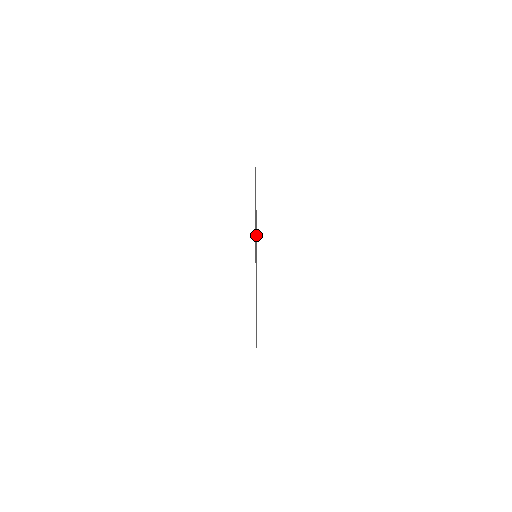
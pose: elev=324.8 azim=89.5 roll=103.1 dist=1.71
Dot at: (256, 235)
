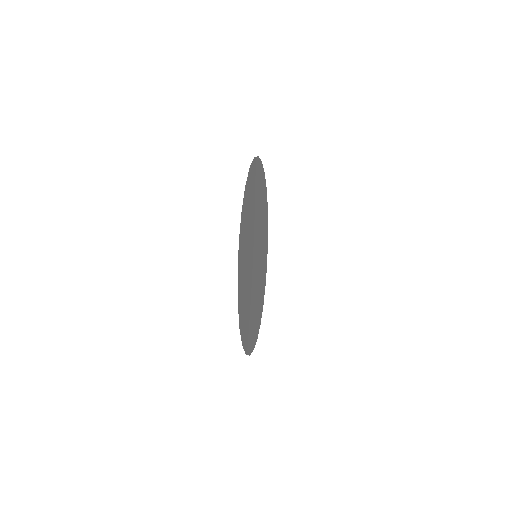
Dot at: (248, 199)
